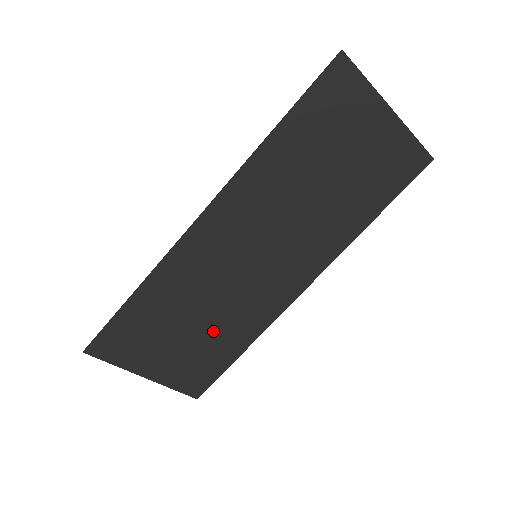
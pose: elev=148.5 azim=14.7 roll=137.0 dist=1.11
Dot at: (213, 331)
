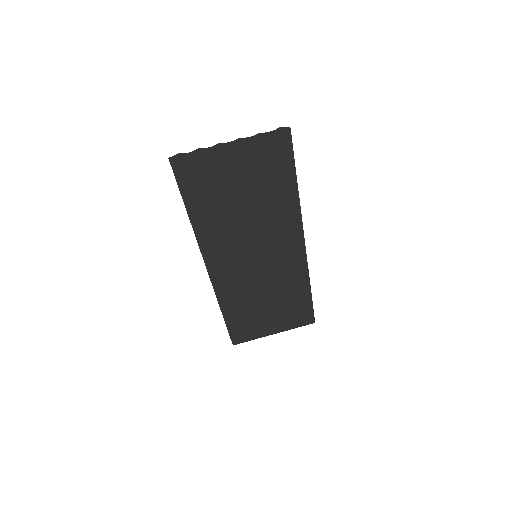
Dot at: (280, 296)
